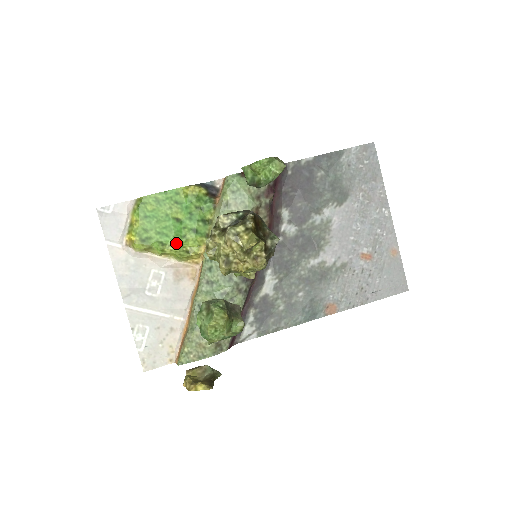
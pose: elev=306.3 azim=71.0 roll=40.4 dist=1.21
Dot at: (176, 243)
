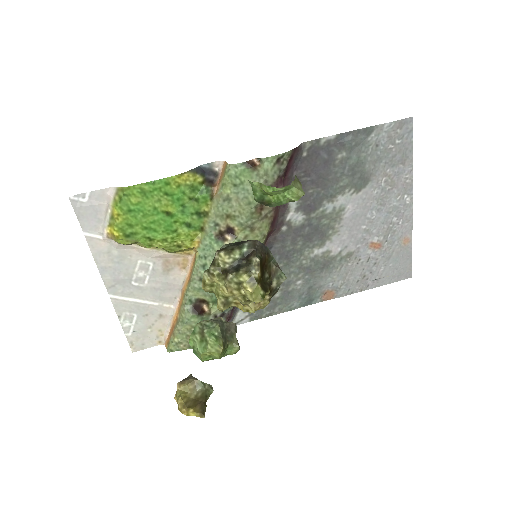
Dot at: (166, 238)
